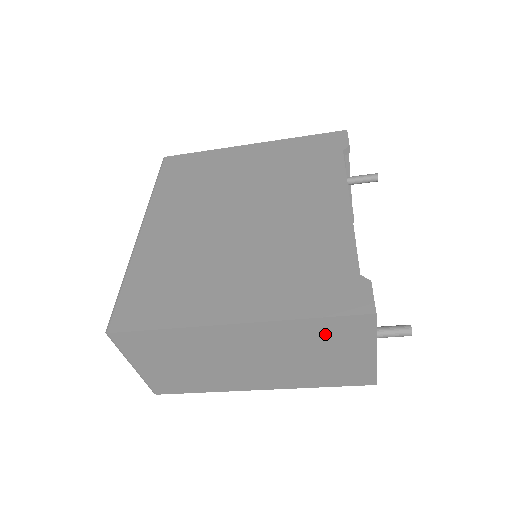
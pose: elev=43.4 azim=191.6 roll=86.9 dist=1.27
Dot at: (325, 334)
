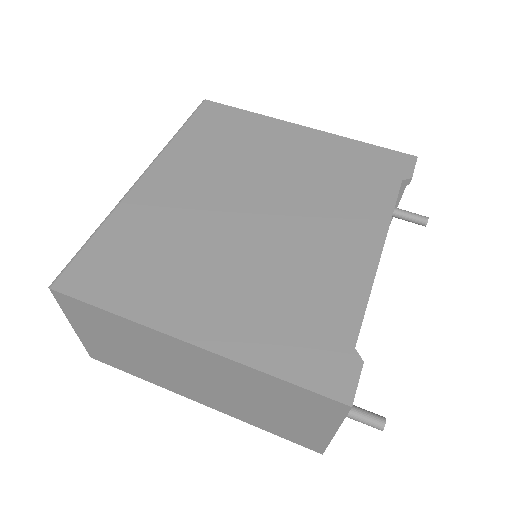
Dot at: (286, 396)
